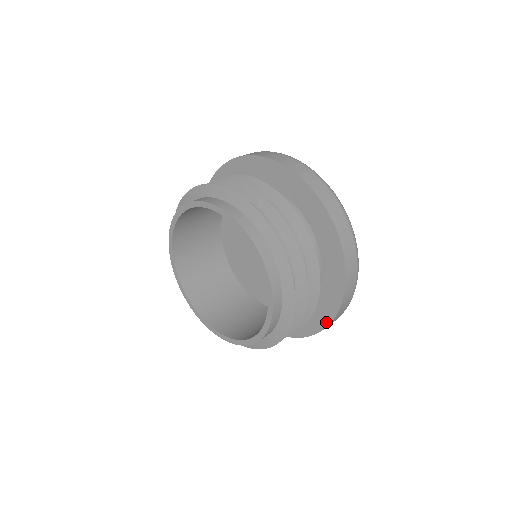
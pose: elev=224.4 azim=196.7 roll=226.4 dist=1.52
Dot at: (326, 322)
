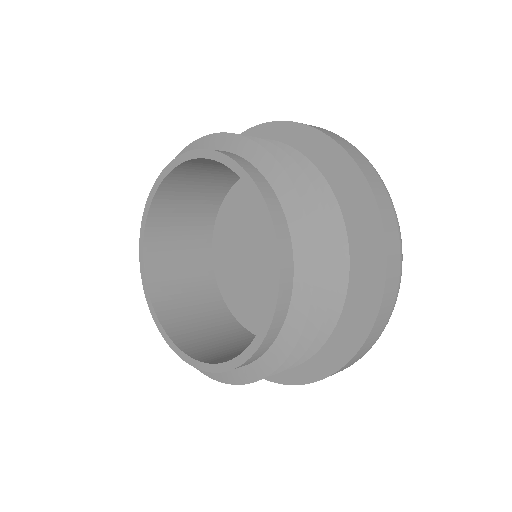
Dot at: (373, 210)
